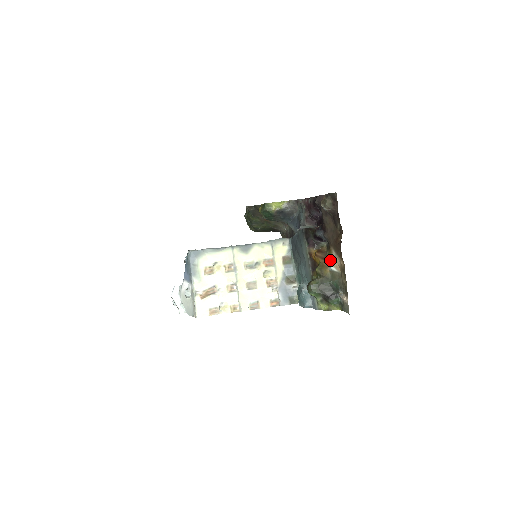
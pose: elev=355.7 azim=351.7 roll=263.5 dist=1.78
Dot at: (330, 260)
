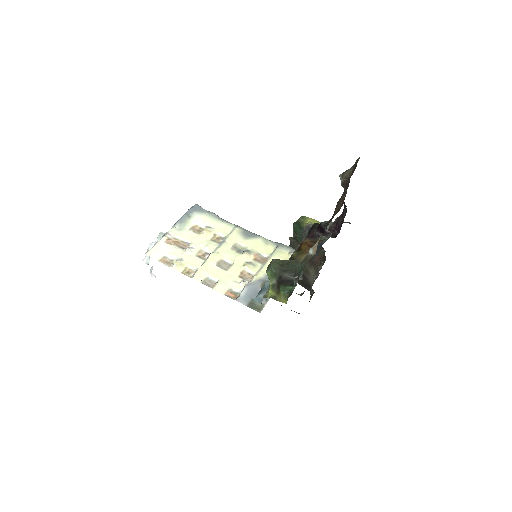
Dot at: occluded
